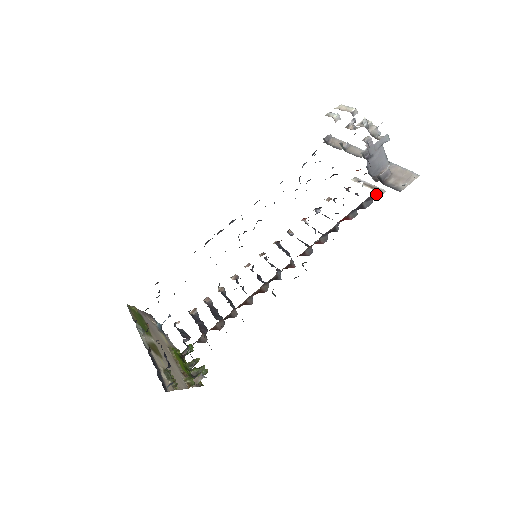
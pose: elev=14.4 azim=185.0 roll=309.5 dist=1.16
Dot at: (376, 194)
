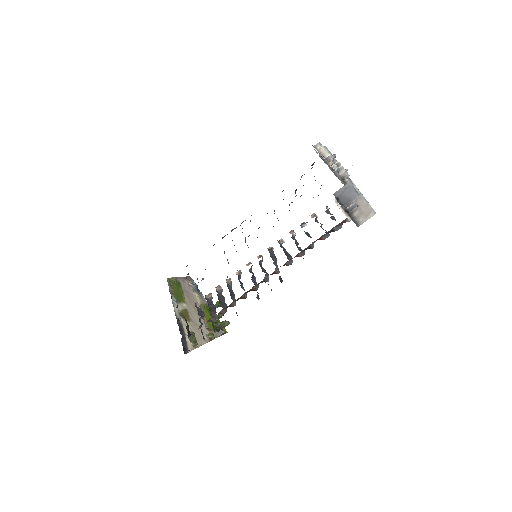
Dot at: (345, 221)
